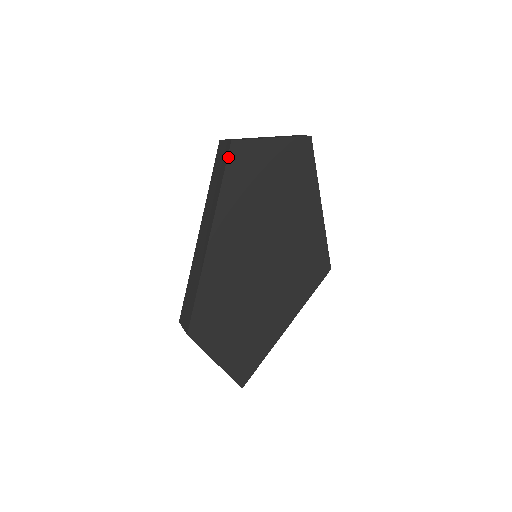
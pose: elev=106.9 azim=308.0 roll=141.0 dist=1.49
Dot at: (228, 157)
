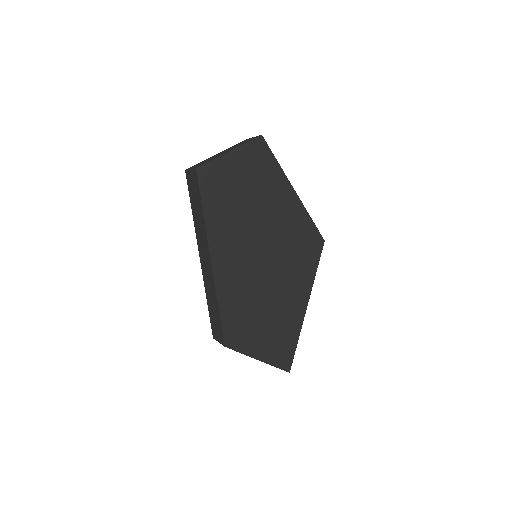
Dot at: (199, 183)
